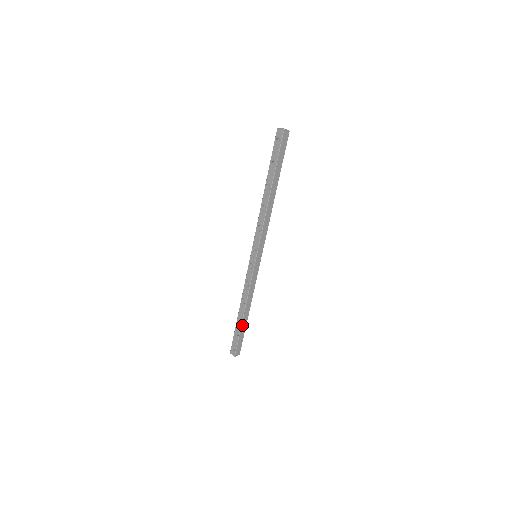
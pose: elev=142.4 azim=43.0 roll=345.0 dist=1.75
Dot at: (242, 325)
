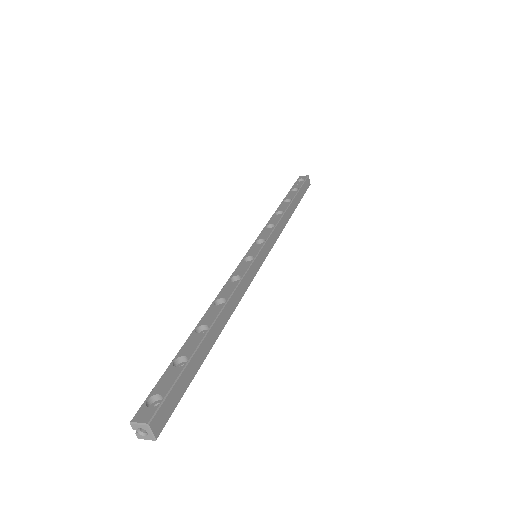
Dot at: (201, 345)
